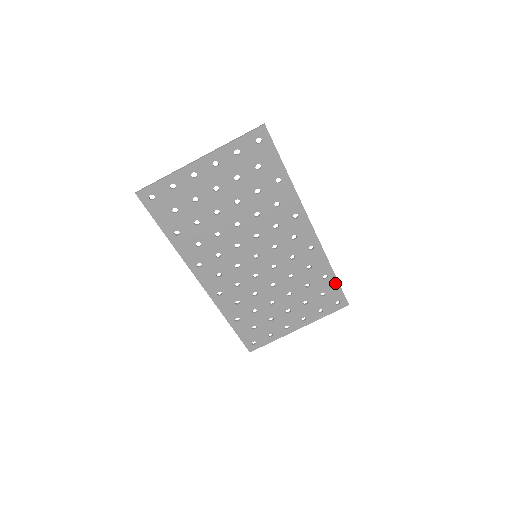
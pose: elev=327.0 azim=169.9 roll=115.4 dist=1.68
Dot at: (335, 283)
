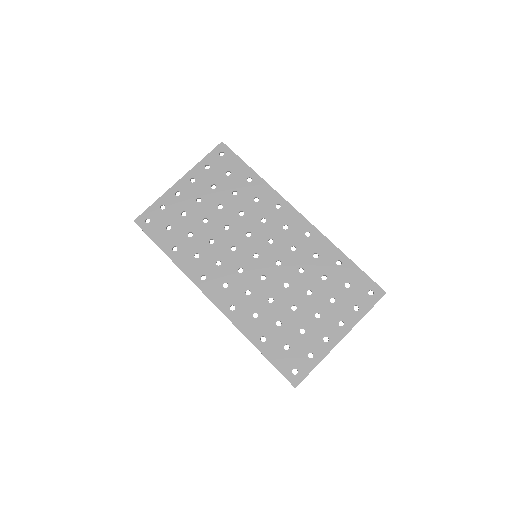
Dot at: (354, 268)
